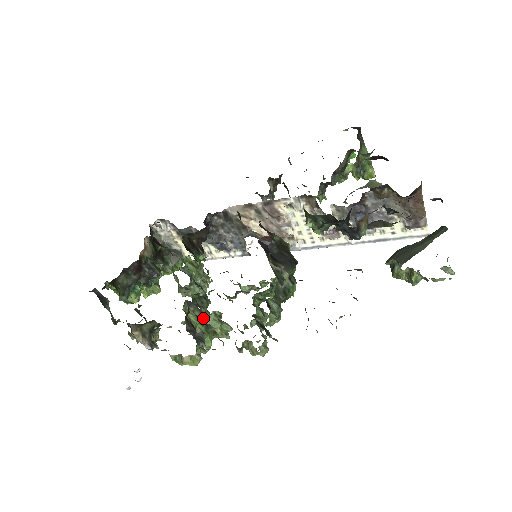
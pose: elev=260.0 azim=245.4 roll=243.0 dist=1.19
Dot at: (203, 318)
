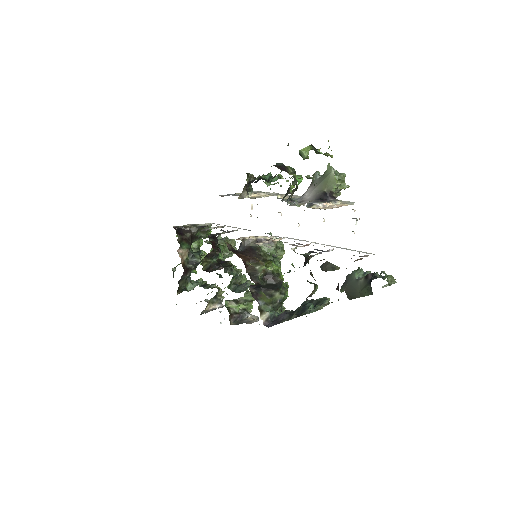
Dot at: (241, 298)
